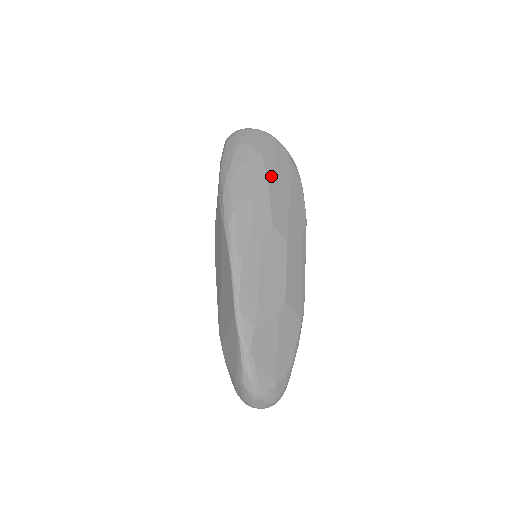
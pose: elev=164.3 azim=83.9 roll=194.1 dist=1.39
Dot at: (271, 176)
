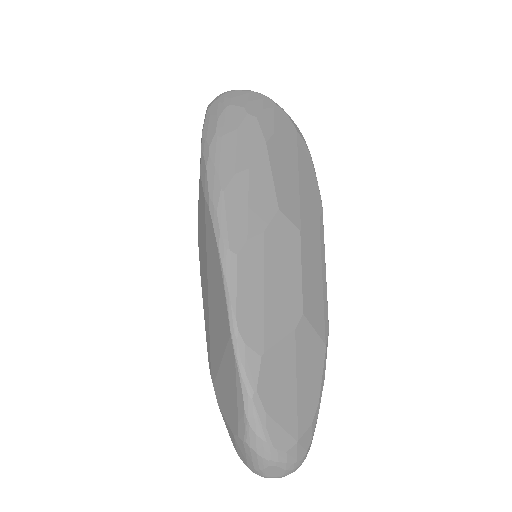
Dot at: (272, 145)
